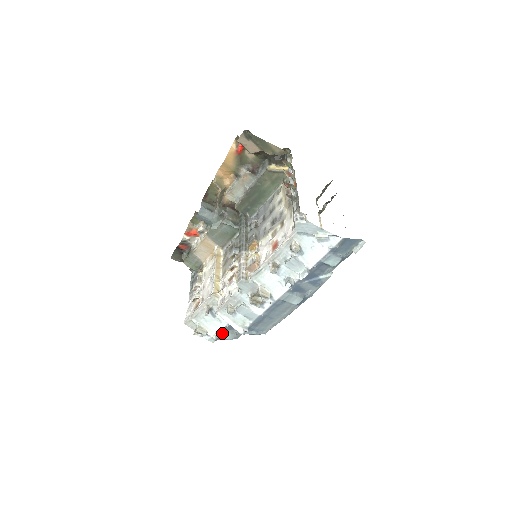
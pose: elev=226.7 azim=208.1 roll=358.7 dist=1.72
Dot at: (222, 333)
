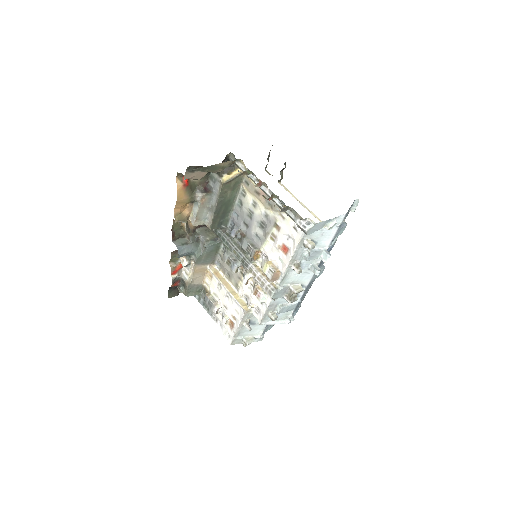
Dot at: (266, 329)
